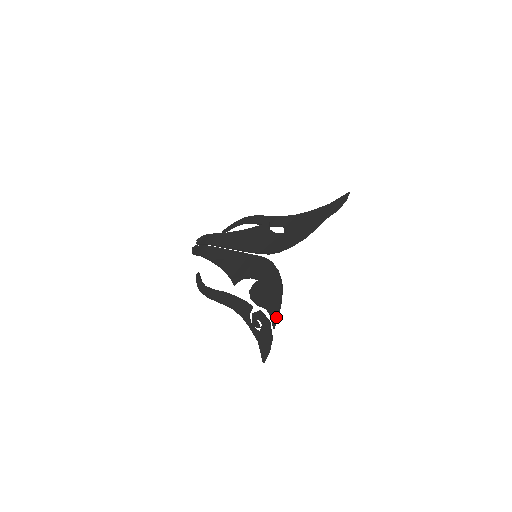
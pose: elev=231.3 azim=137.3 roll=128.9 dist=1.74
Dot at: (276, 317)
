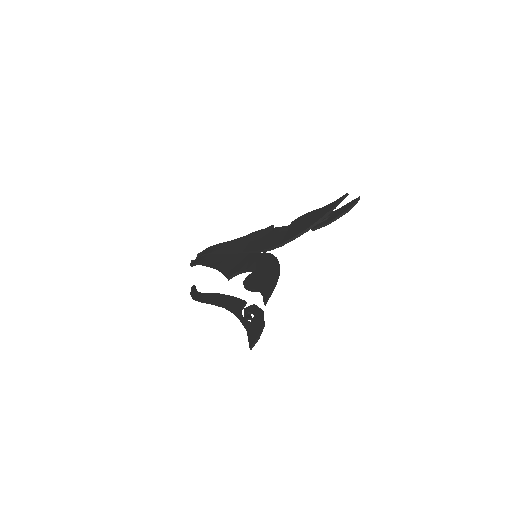
Dot at: (269, 293)
